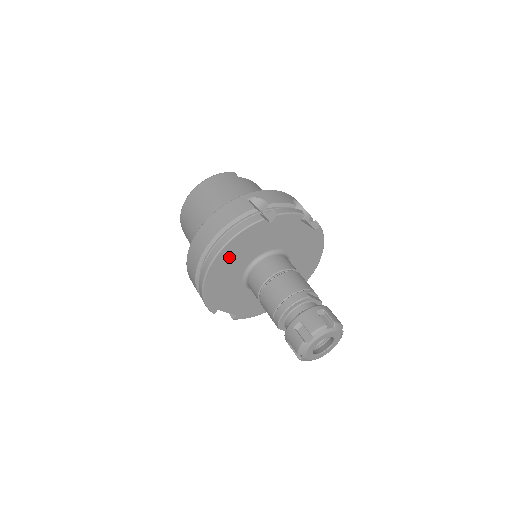
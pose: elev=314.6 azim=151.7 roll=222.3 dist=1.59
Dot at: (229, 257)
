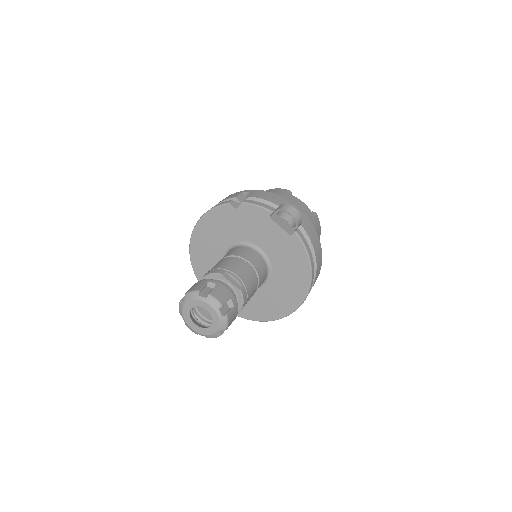
Dot at: (206, 233)
